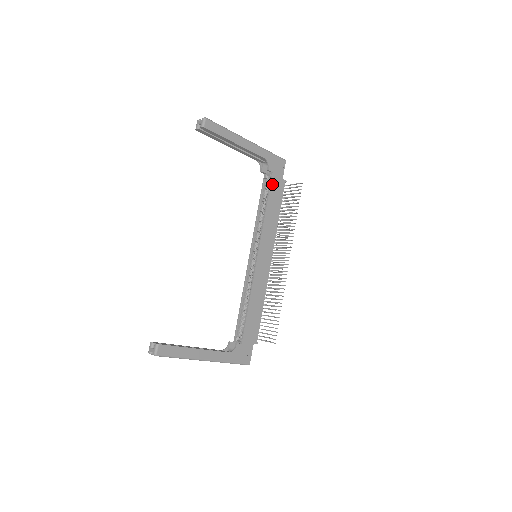
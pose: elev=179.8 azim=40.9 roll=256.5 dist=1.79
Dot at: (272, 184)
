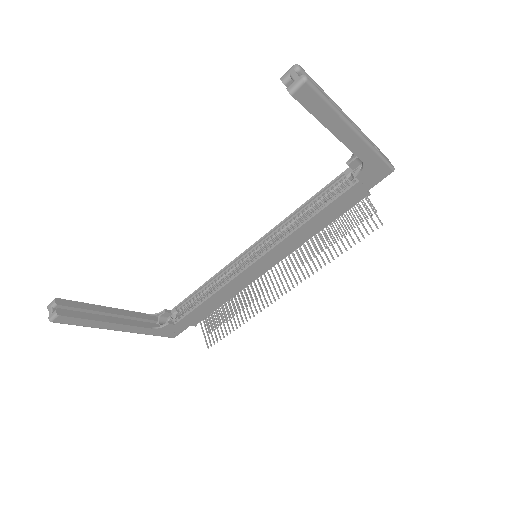
Dot at: (345, 194)
